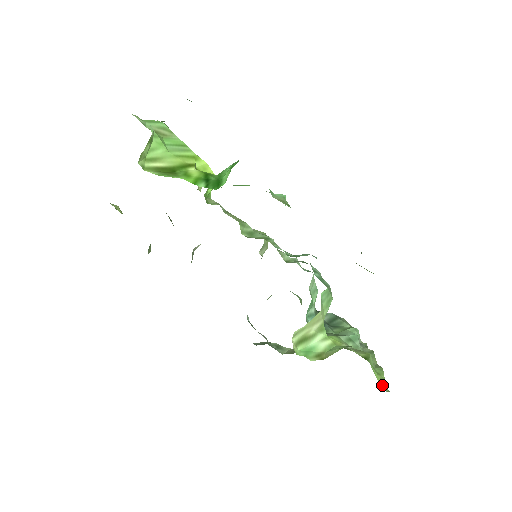
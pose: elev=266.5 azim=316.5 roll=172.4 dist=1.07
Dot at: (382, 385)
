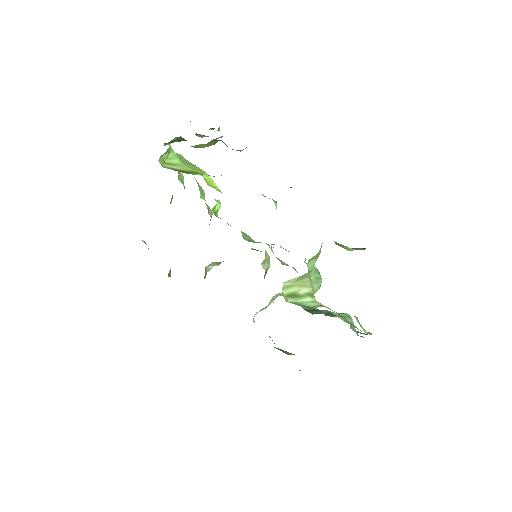
Dot at: occluded
